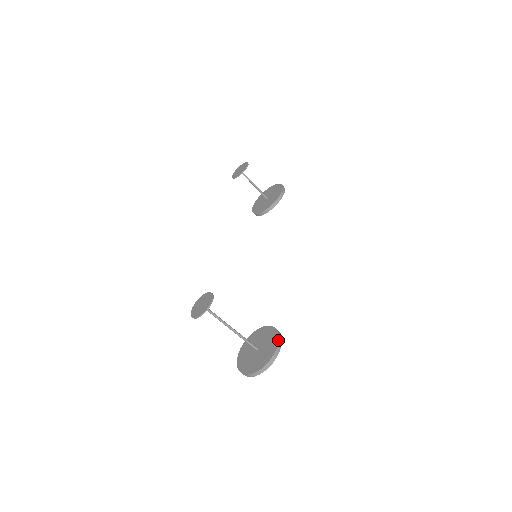
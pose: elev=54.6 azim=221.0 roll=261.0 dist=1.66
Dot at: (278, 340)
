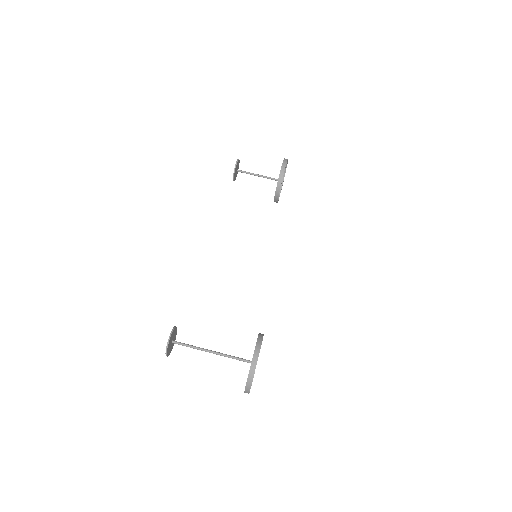
Dot at: (254, 350)
